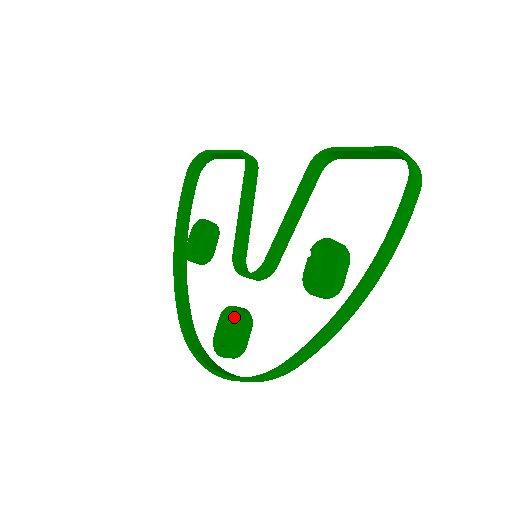
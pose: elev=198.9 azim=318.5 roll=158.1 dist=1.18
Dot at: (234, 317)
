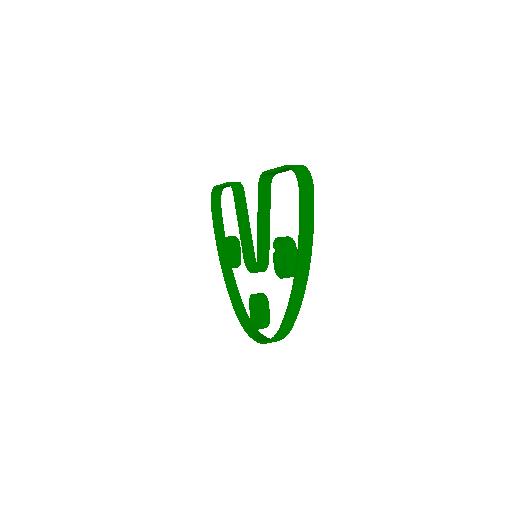
Dot at: occluded
